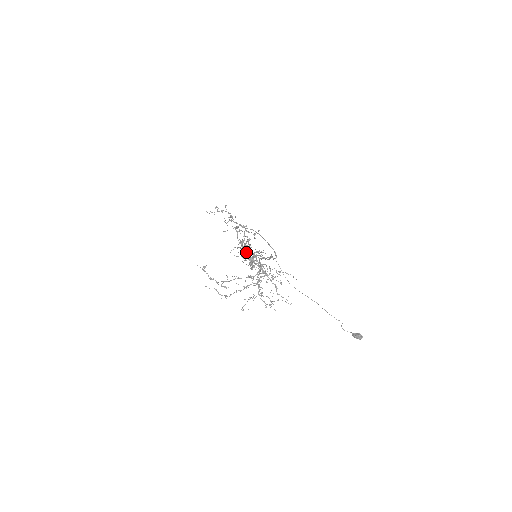
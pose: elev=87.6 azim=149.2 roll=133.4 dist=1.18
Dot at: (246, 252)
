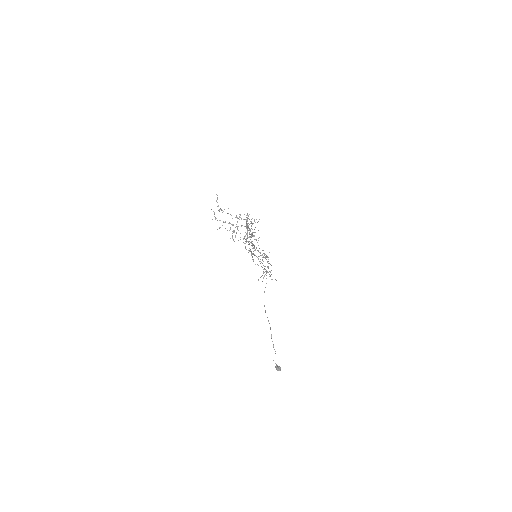
Dot at: occluded
